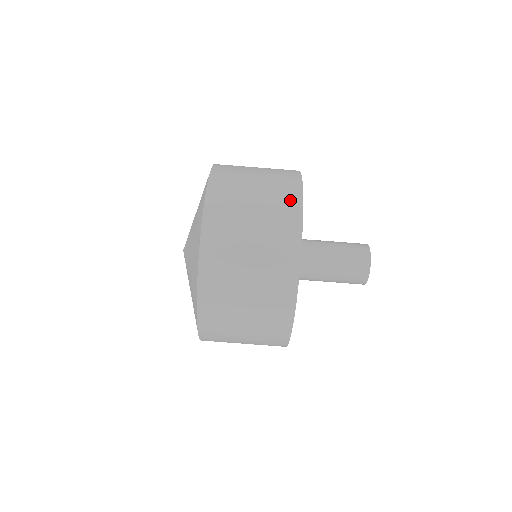
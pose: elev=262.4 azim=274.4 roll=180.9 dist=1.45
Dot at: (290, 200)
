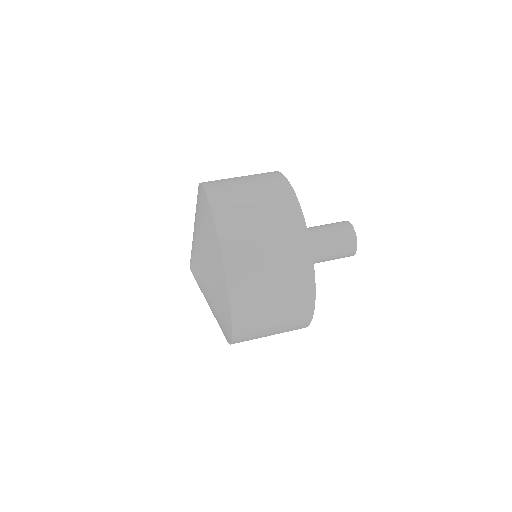
Dot at: (288, 204)
